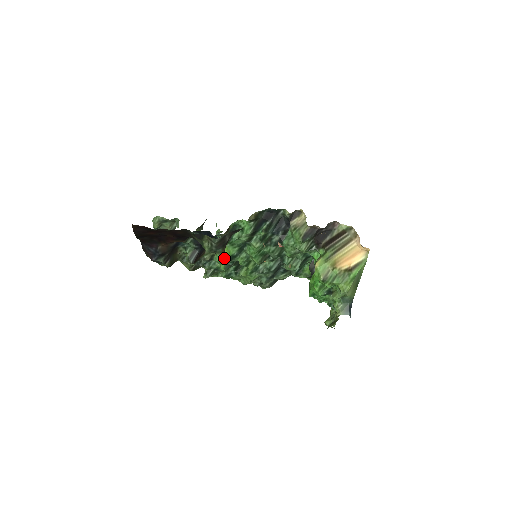
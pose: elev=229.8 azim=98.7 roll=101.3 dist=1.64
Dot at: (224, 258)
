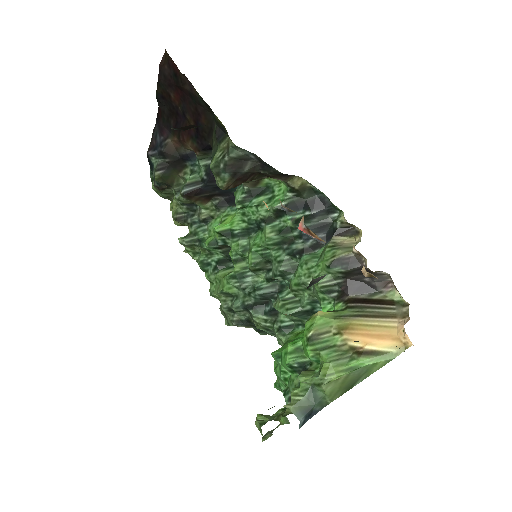
Dot at: (220, 225)
